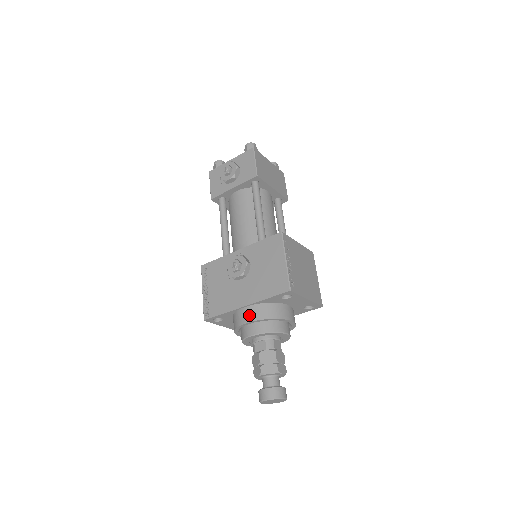
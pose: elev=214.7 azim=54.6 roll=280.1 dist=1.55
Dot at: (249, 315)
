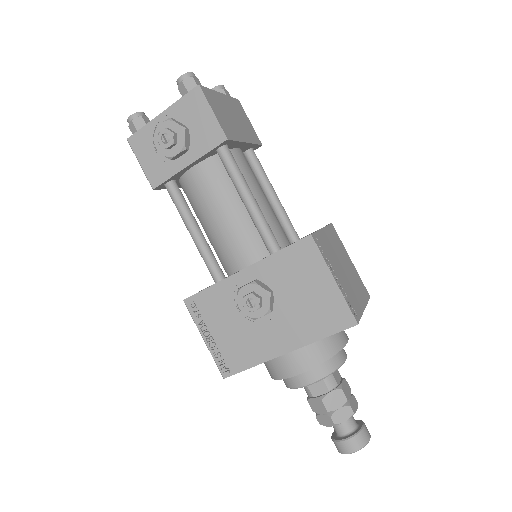
Dot at: (297, 364)
